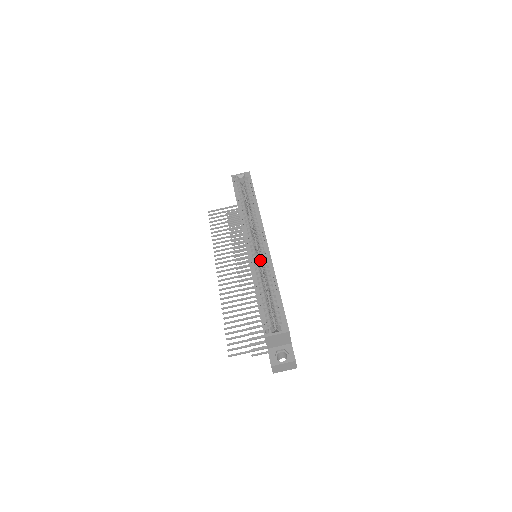
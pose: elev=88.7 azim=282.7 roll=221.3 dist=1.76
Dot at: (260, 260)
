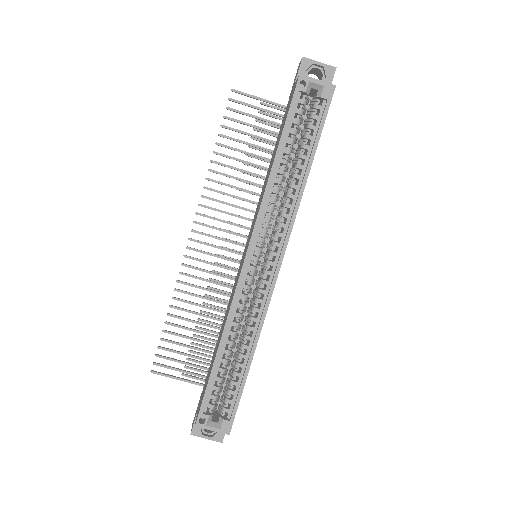
Dot at: occluded
